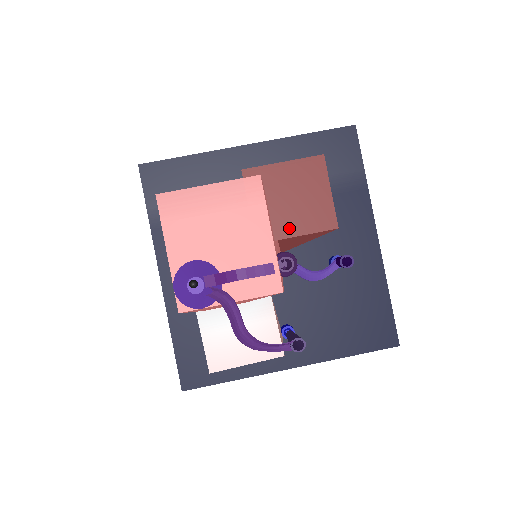
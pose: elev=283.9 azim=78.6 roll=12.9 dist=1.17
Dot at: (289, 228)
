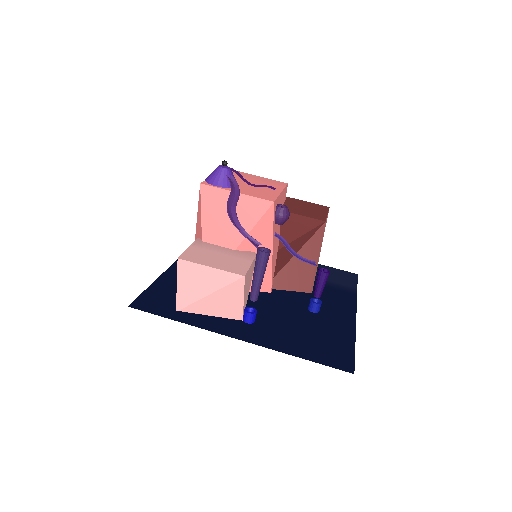
Dot at: (292, 211)
